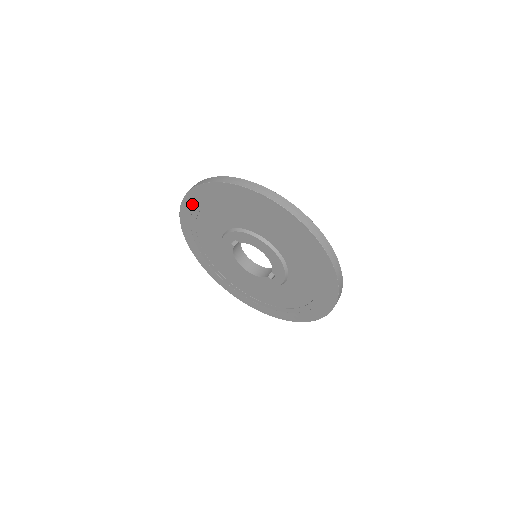
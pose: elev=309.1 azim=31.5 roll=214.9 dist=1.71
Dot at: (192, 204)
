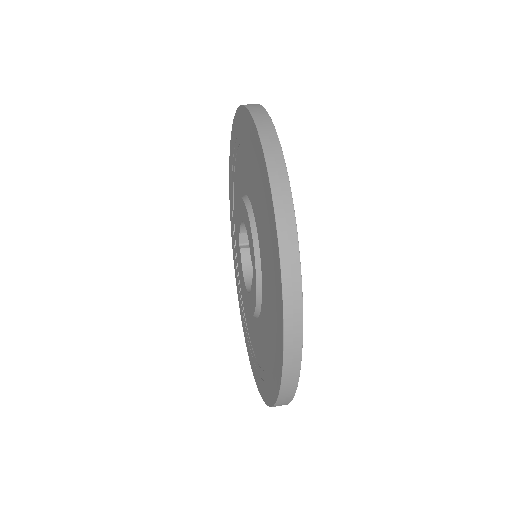
Dot at: (232, 216)
